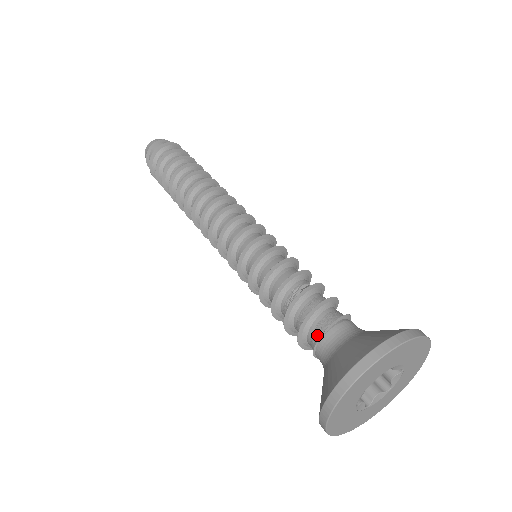
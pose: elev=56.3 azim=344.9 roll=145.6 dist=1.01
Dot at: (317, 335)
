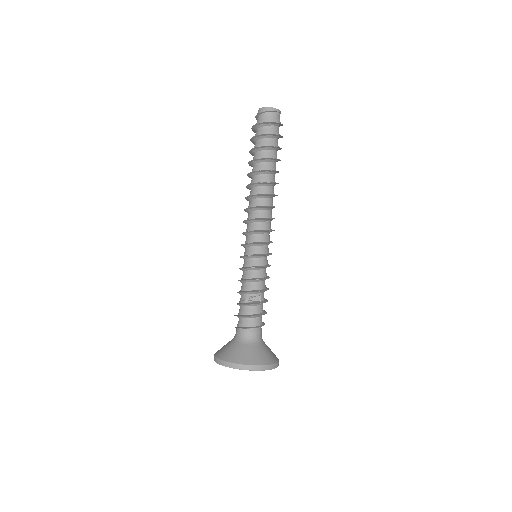
Dot at: occluded
